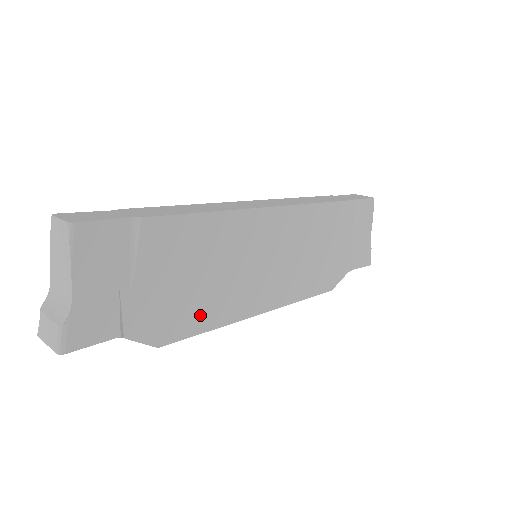
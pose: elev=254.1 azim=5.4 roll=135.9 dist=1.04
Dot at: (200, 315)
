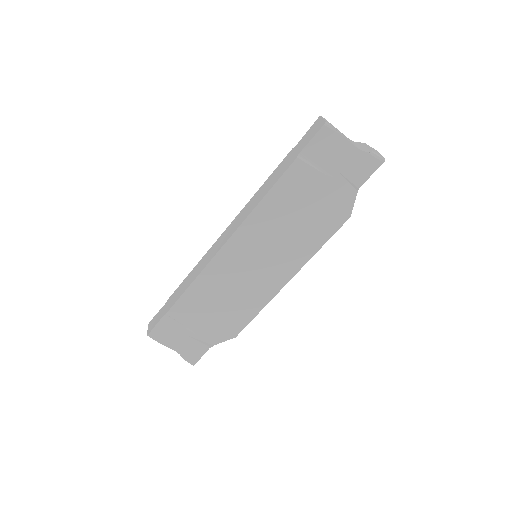
Dot at: (243, 313)
